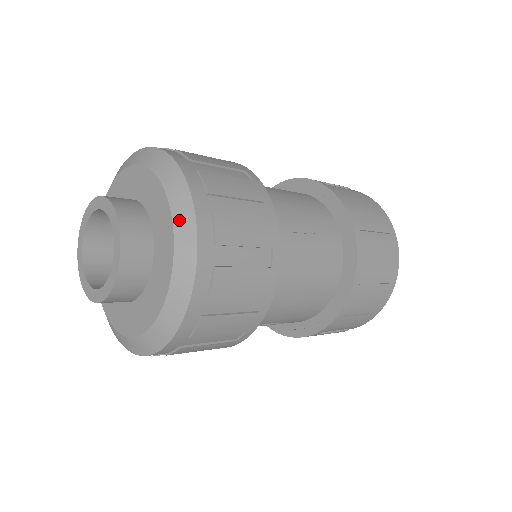
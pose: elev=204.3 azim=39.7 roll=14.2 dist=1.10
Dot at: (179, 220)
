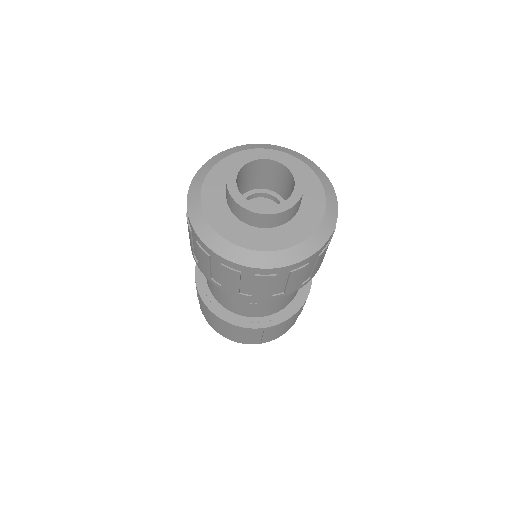
Dot at: (330, 205)
